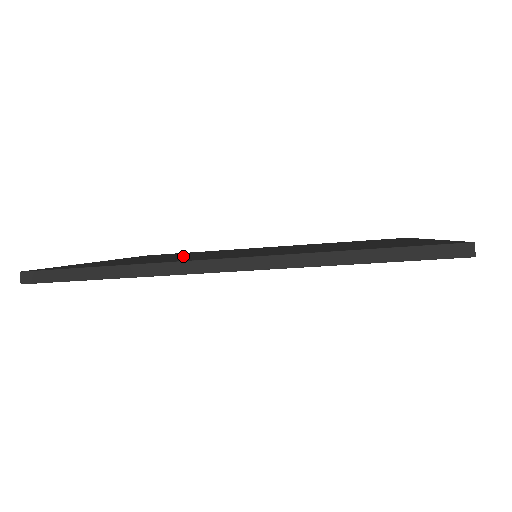
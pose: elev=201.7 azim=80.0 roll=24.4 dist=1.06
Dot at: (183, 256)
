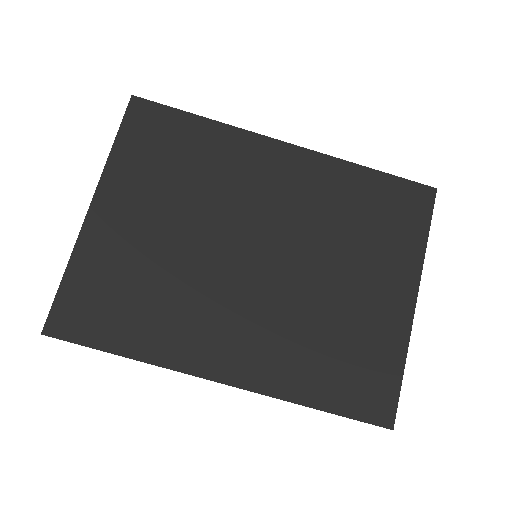
Dot at: occluded
